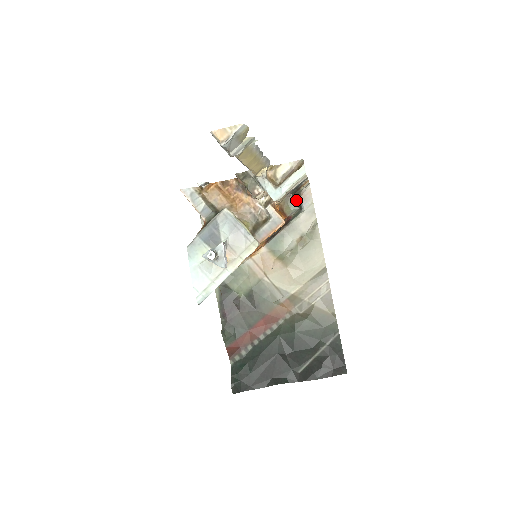
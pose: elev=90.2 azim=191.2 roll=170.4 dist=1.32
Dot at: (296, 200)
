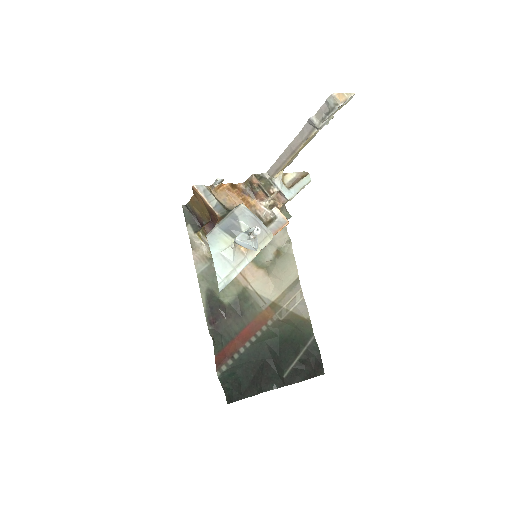
Dot at: occluded
